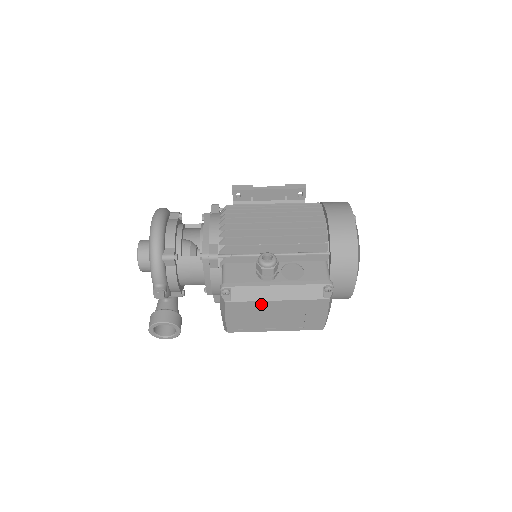
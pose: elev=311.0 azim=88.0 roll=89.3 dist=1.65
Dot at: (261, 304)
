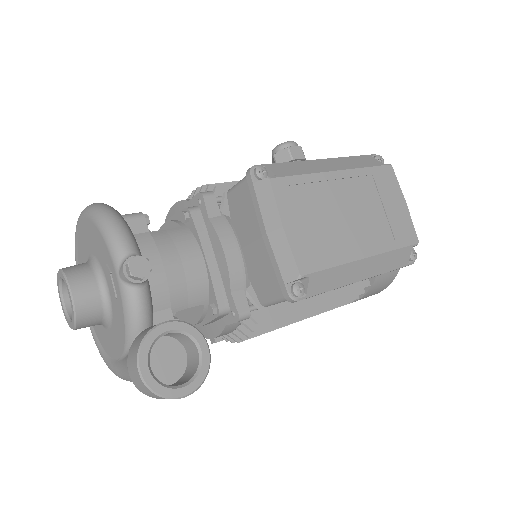
Dot at: (320, 183)
